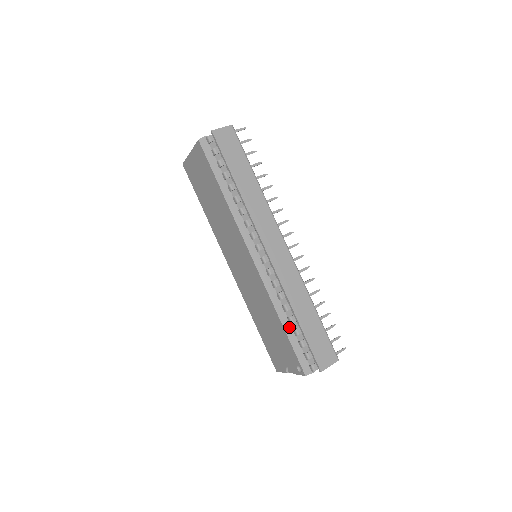
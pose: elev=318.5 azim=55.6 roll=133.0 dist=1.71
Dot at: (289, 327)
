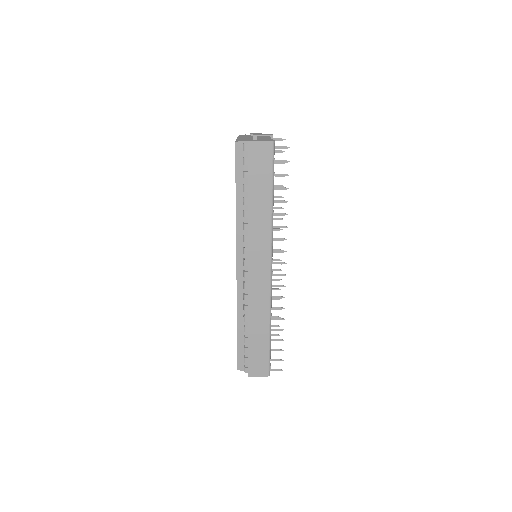
Dot at: (242, 332)
